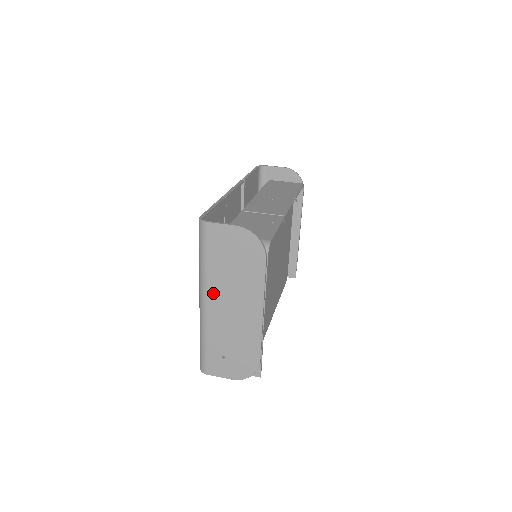
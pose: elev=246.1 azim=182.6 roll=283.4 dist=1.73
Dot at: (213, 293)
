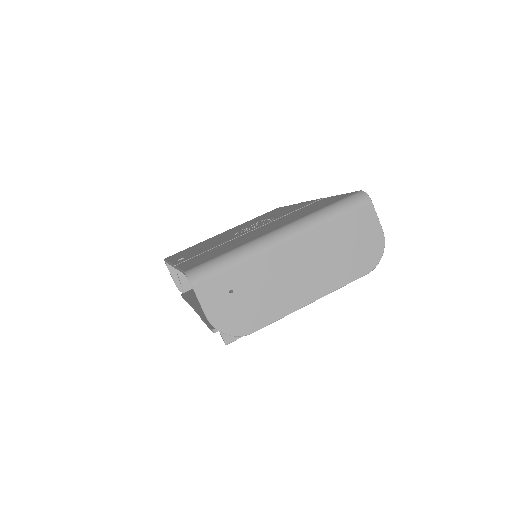
Dot at: (304, 241)
